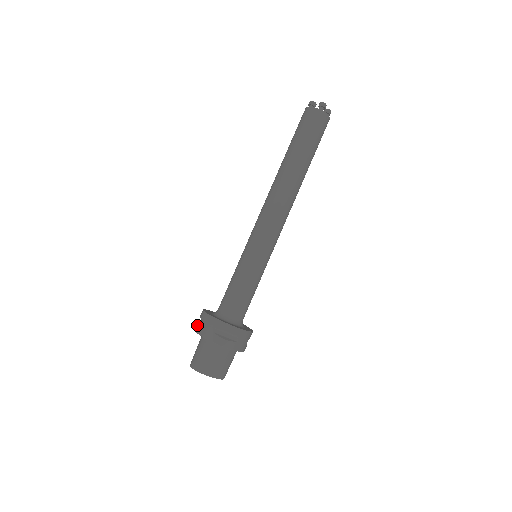
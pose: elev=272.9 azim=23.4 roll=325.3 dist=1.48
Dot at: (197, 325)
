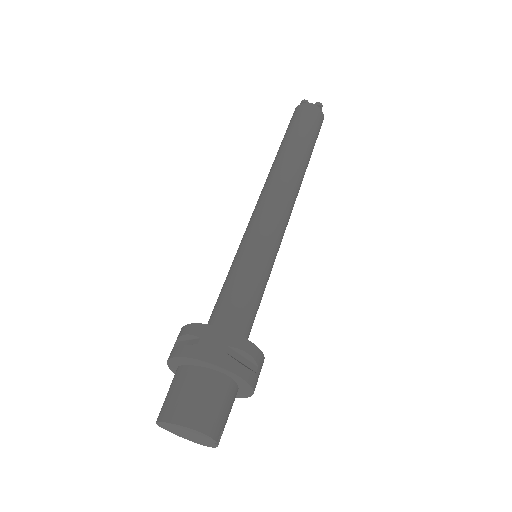
Dot at: occluded
